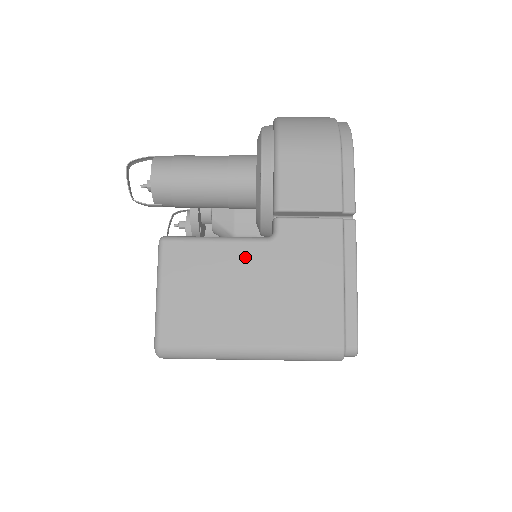
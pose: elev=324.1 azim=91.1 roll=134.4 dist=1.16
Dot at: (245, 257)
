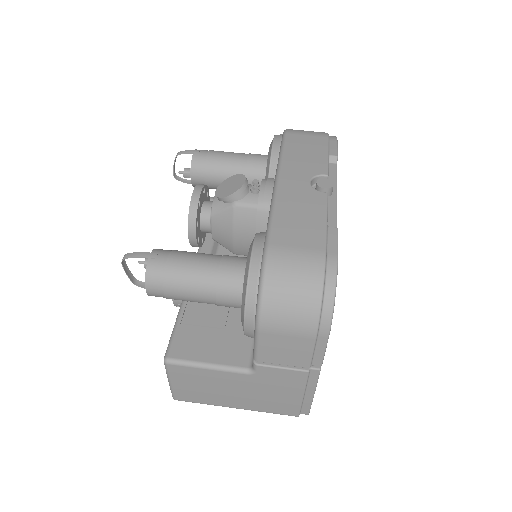
Dot at: (230, 379)
